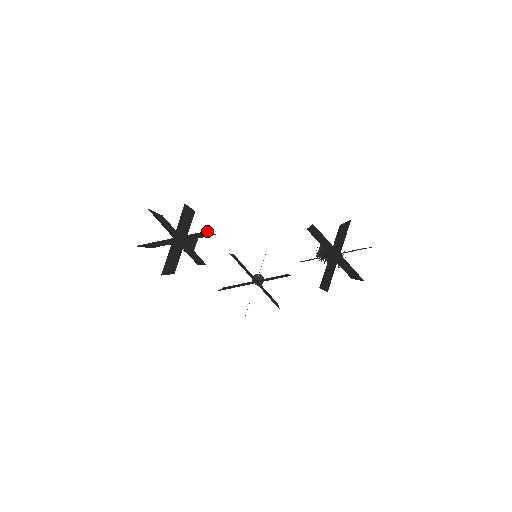
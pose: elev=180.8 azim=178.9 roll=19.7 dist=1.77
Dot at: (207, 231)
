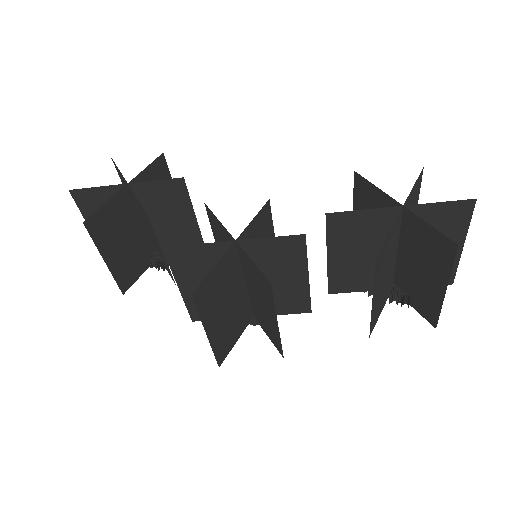
Dot at: (182, 186)
